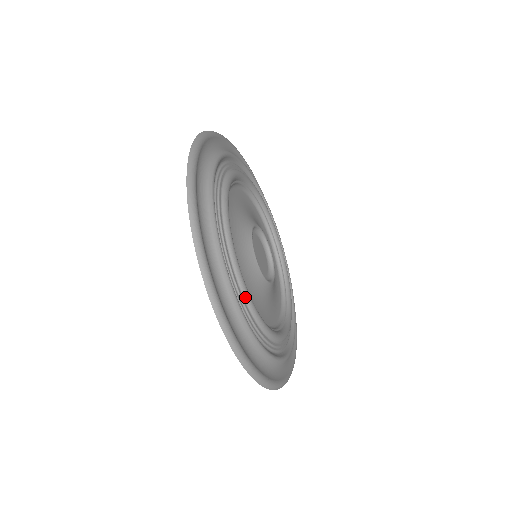
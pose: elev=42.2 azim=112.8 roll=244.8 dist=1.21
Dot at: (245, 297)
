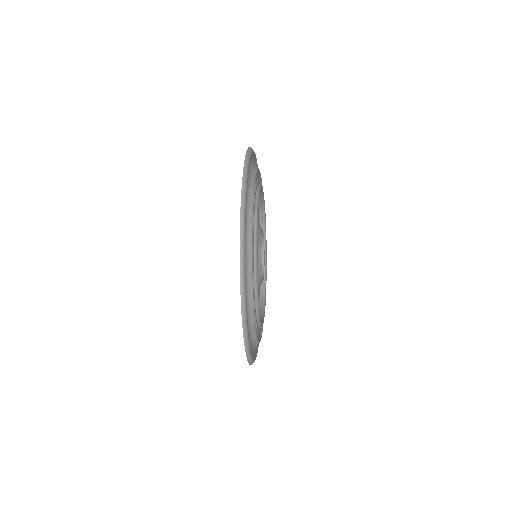
Dot at: (258, 319)
